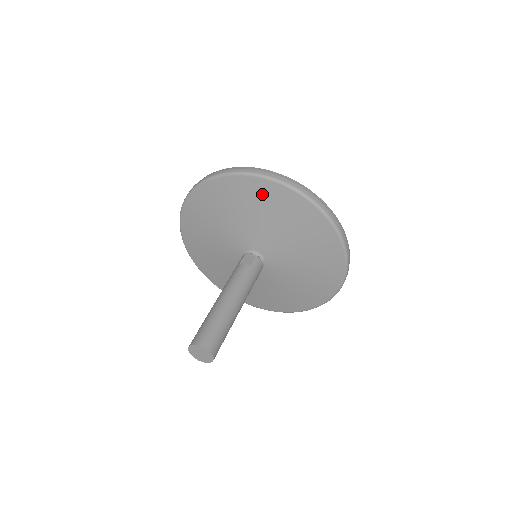
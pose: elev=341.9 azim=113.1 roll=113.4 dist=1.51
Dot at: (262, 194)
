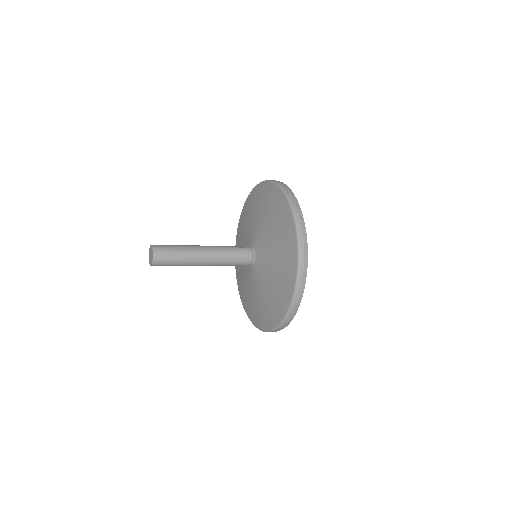
Dot at: (267, 195)
